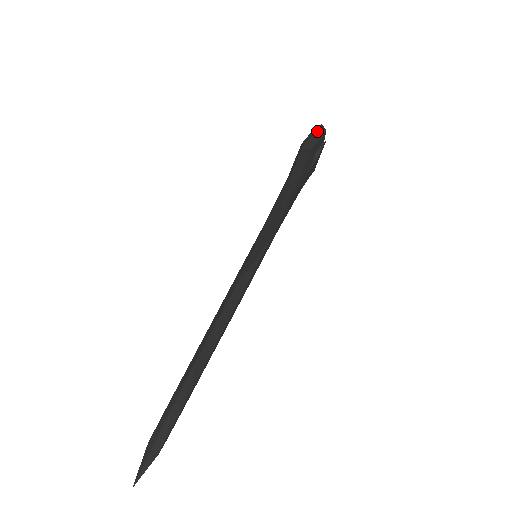
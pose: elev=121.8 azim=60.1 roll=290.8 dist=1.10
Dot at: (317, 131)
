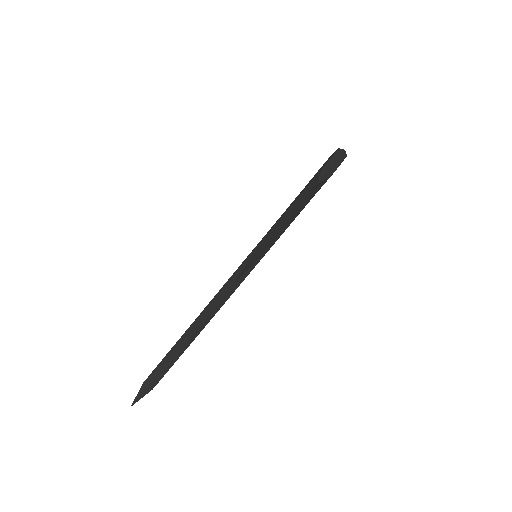
Dot at: (338, 158)
